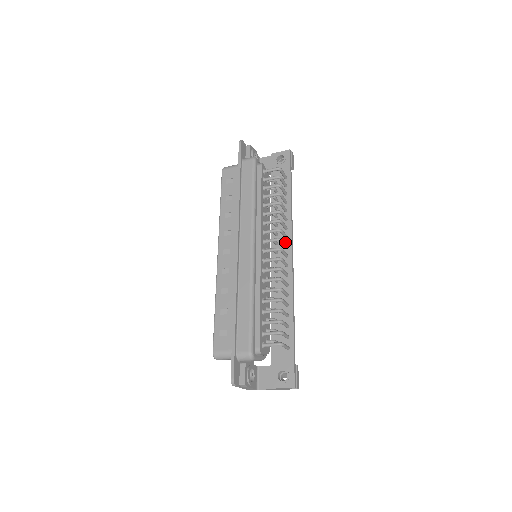
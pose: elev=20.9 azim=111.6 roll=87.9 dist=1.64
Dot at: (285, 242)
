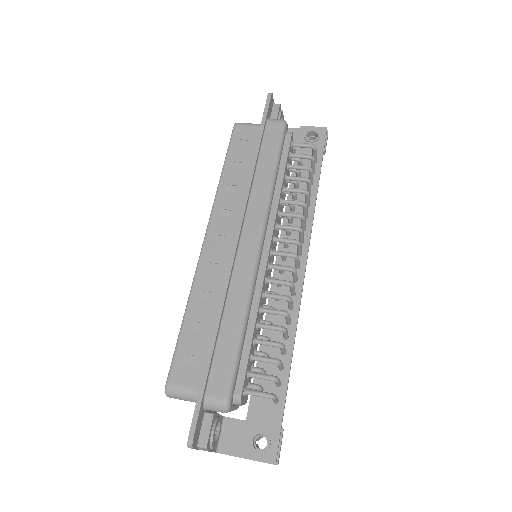
Dot at: occluded
